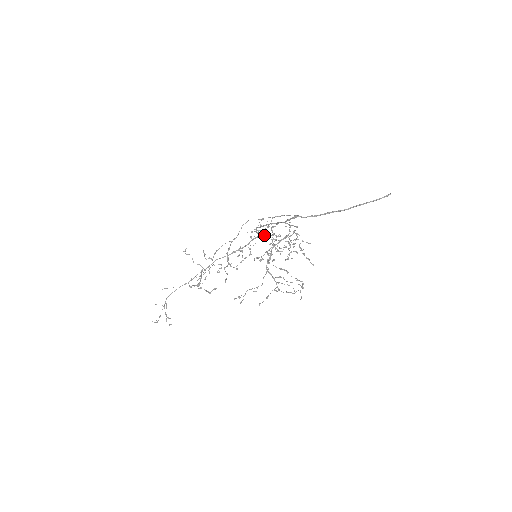
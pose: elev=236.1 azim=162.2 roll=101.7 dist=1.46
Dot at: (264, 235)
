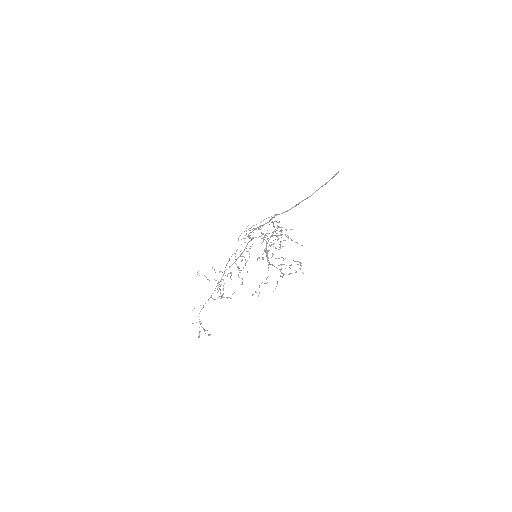
Dot at: (255, 237)
